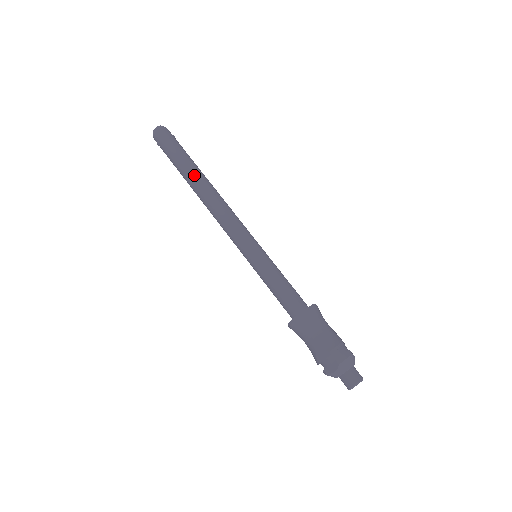
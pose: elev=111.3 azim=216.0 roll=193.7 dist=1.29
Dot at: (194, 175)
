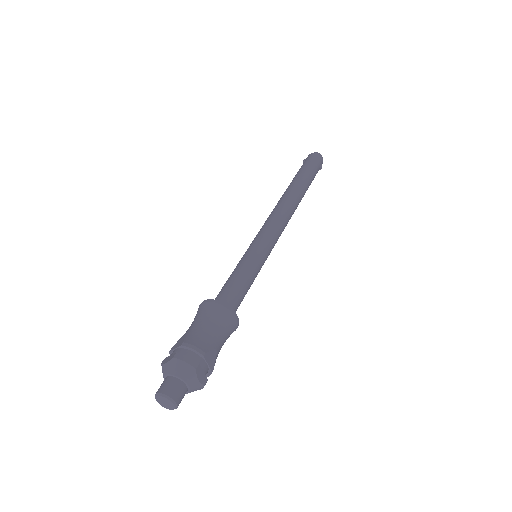
Dot at: (295, 184)
